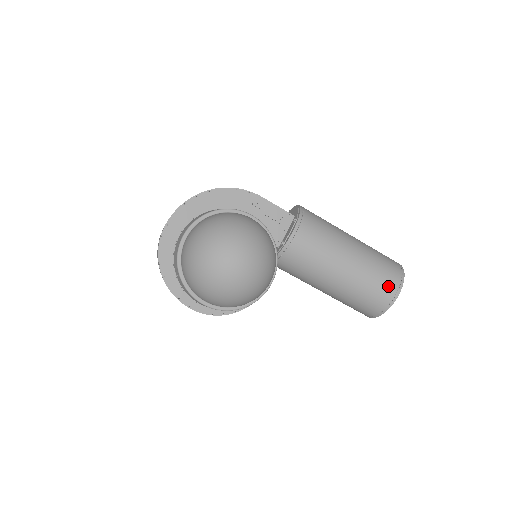
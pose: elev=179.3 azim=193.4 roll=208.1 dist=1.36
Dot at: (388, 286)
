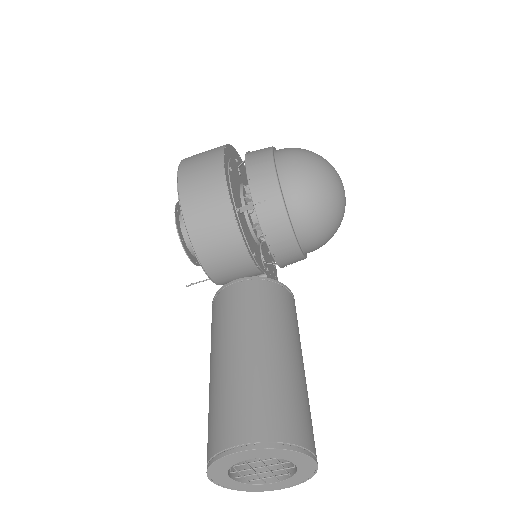
Dot at: (313, 437)
